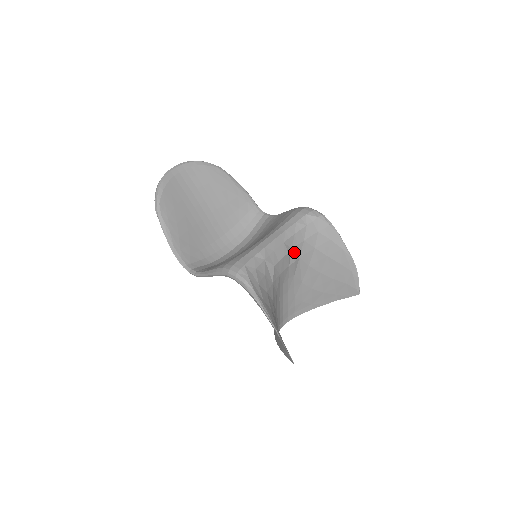
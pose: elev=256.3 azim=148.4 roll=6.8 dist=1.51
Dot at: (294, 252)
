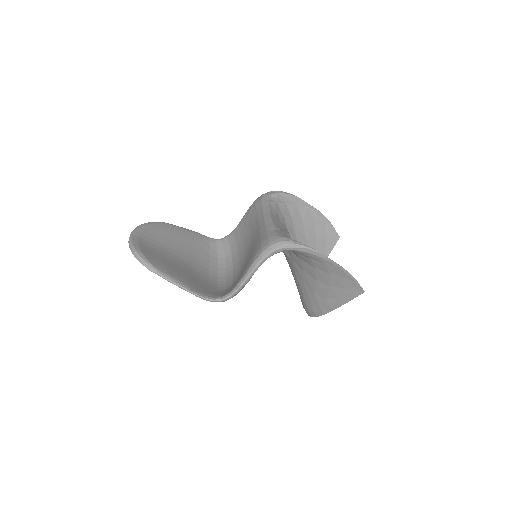
Dot at: occluded
